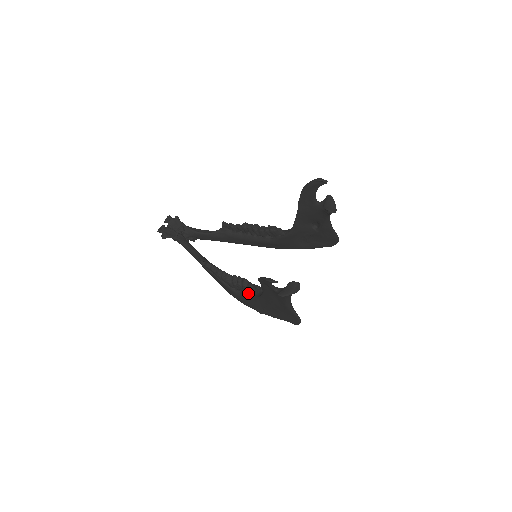
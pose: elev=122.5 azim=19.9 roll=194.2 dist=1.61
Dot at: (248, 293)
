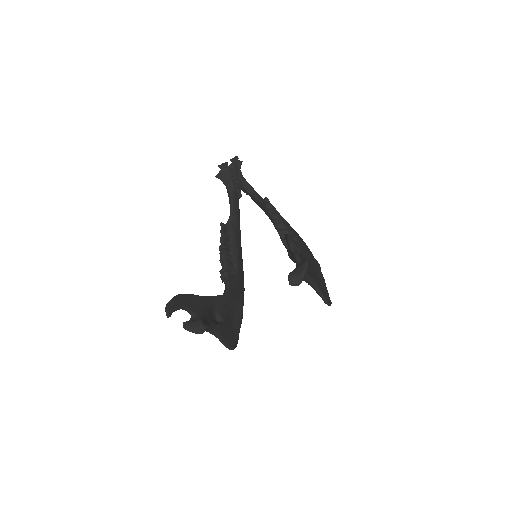
Dot at: occluded
